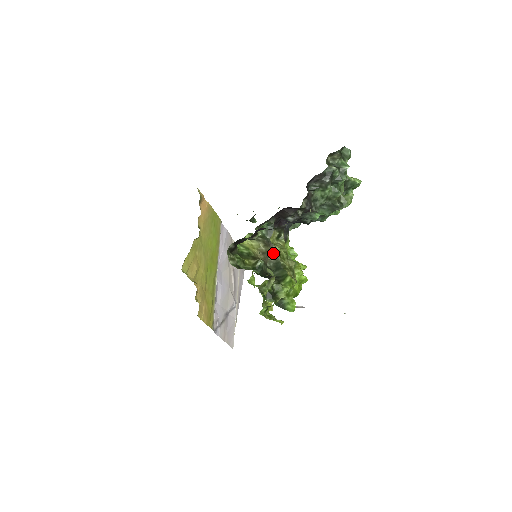
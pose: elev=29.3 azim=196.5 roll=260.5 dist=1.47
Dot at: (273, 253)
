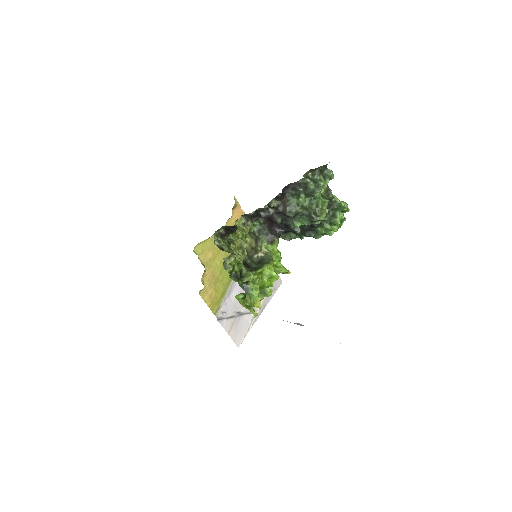
Dot at: (257, 248)
